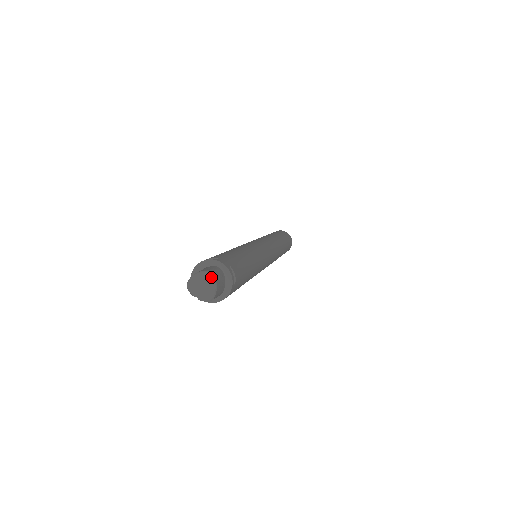
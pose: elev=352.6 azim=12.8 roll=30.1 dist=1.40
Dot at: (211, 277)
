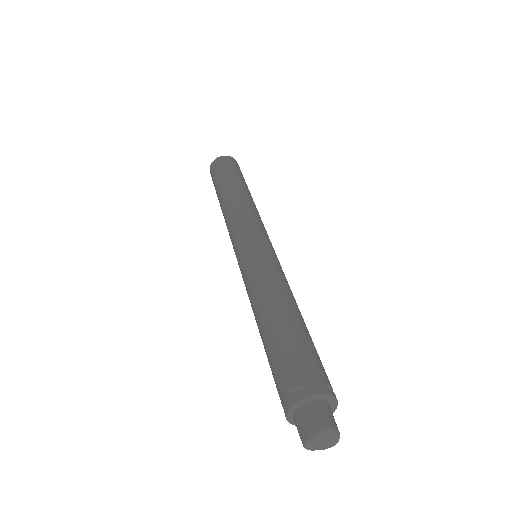
Dot at: (333, 432)
